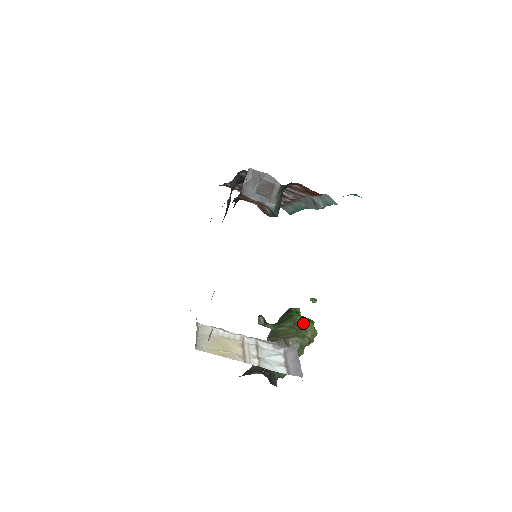
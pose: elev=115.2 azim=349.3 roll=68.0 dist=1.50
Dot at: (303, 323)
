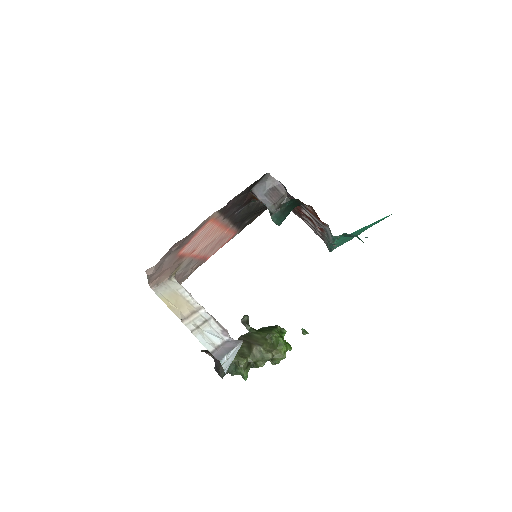
Dot at: (277, 341)
